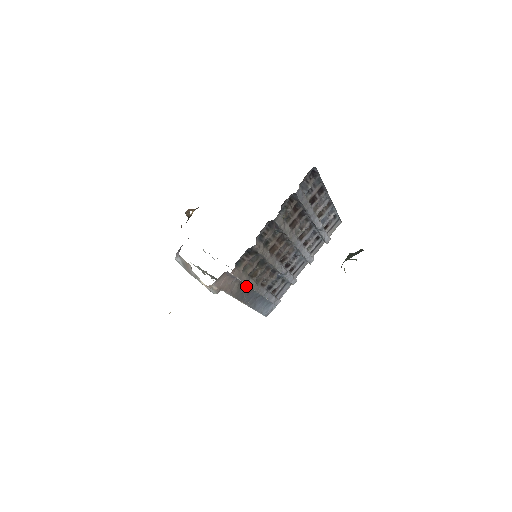
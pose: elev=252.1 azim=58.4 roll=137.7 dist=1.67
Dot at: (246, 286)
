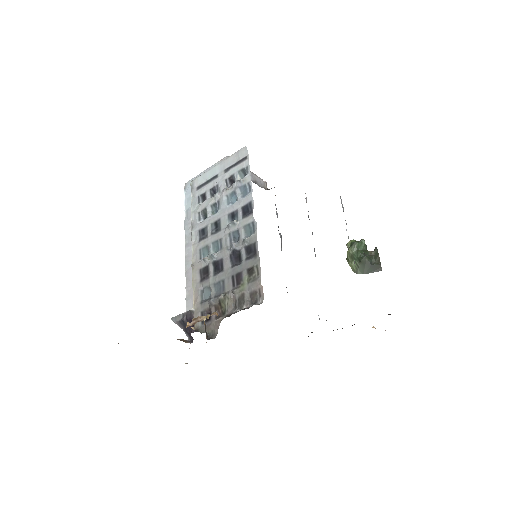
Dot at: occluded
